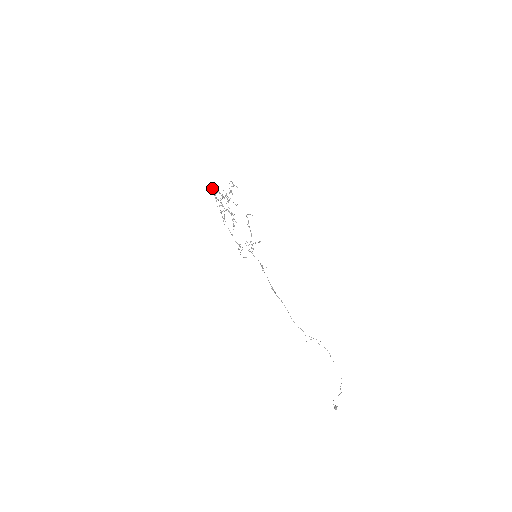
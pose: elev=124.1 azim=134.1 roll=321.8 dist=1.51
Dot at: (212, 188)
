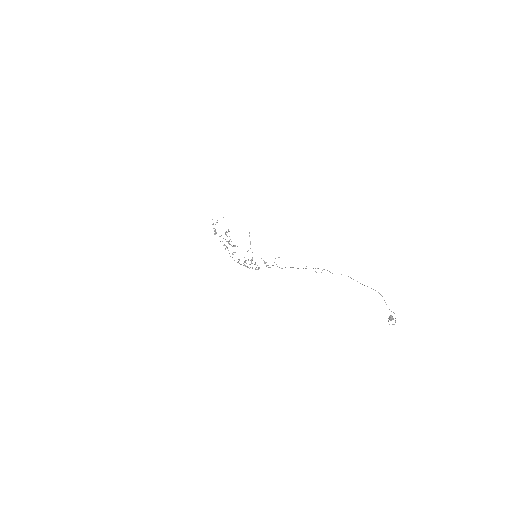
Dot at: (214, 234)
